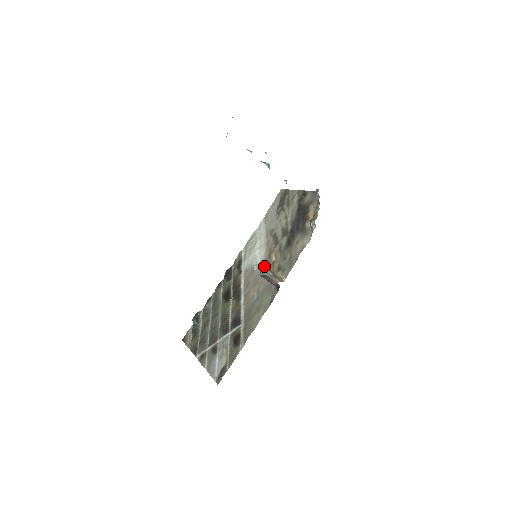
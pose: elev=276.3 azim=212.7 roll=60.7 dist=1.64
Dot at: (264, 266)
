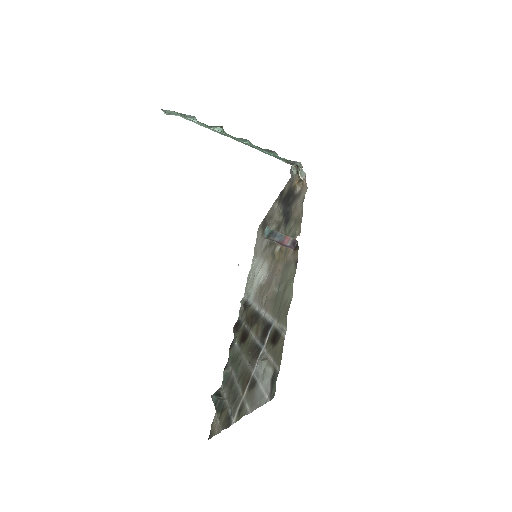
Dot at: (272, 266)
